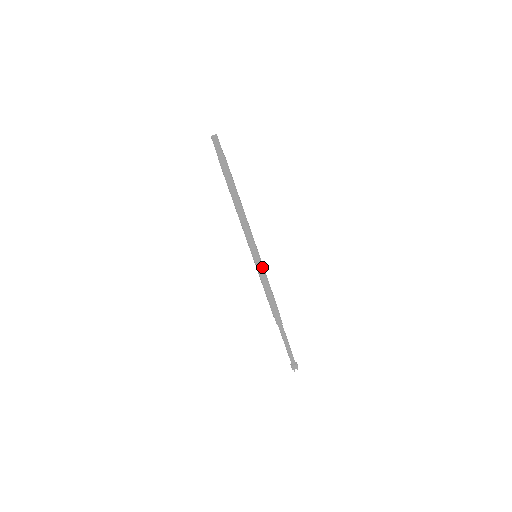
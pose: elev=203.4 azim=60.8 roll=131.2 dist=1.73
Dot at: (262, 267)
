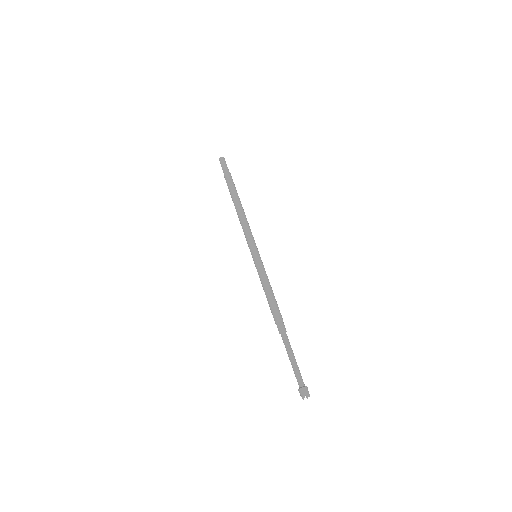
Dot at: (260, 265)
